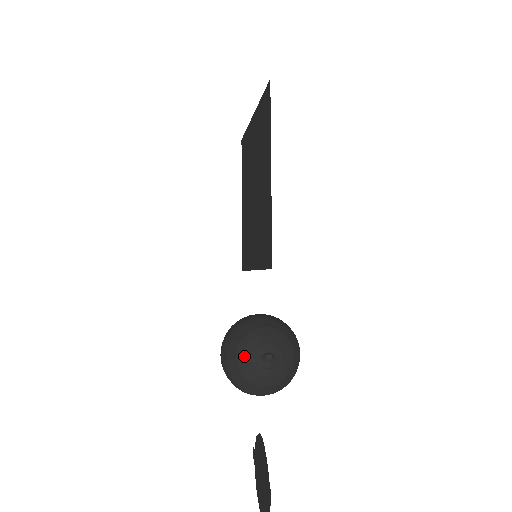
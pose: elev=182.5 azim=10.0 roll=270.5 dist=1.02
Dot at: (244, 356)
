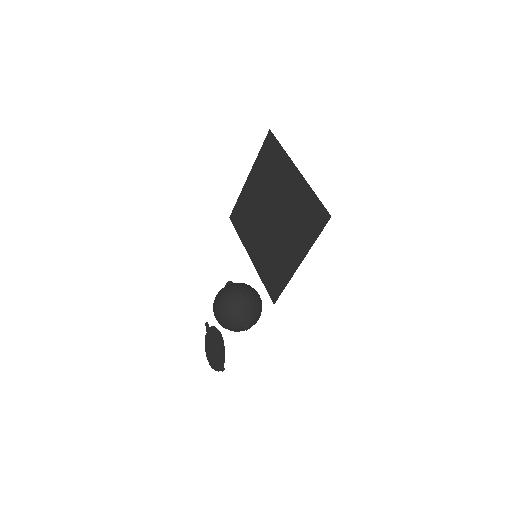
Dot at: (234, 323)
